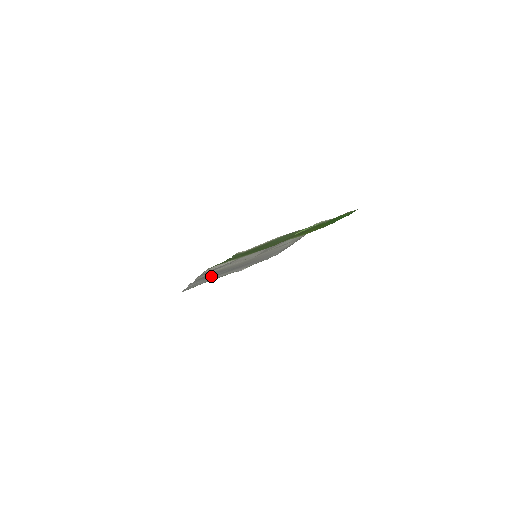
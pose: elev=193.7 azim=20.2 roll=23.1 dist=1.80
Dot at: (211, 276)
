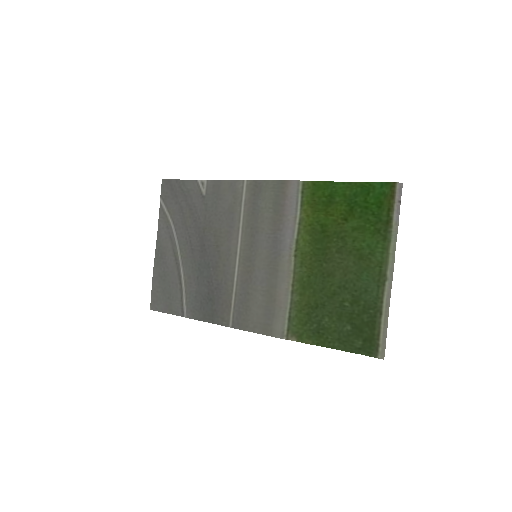
Dot at: (199, 291)
